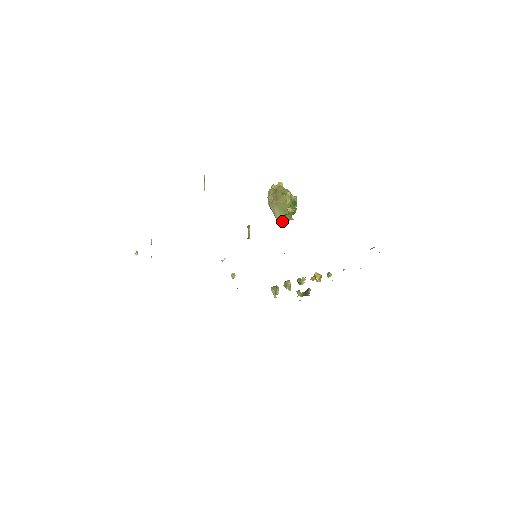
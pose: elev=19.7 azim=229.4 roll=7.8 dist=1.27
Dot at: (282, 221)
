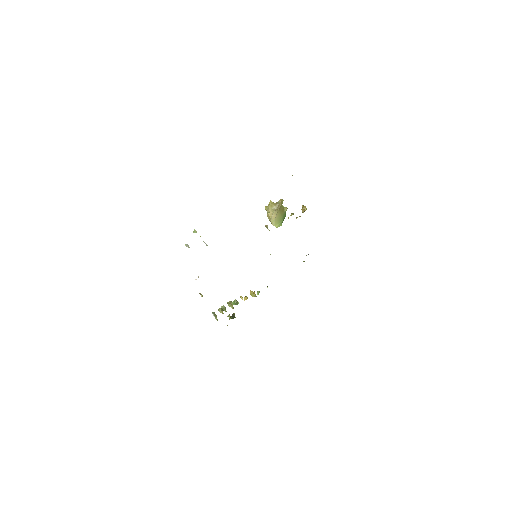
Dot at: occluded
